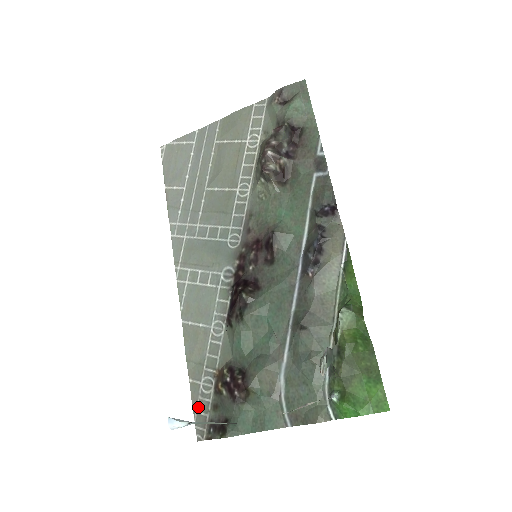
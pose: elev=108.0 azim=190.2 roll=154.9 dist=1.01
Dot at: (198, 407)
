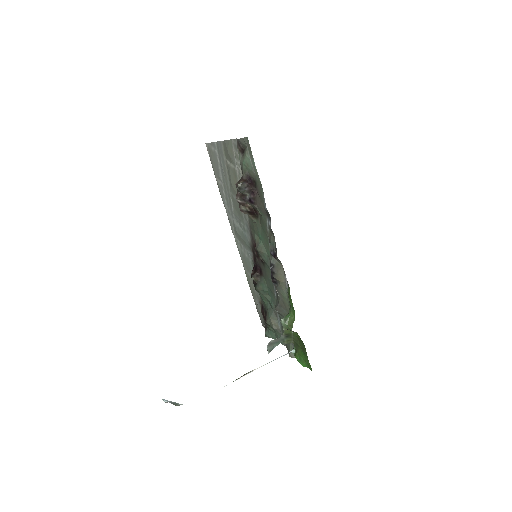
Dot at: (259, 313)
